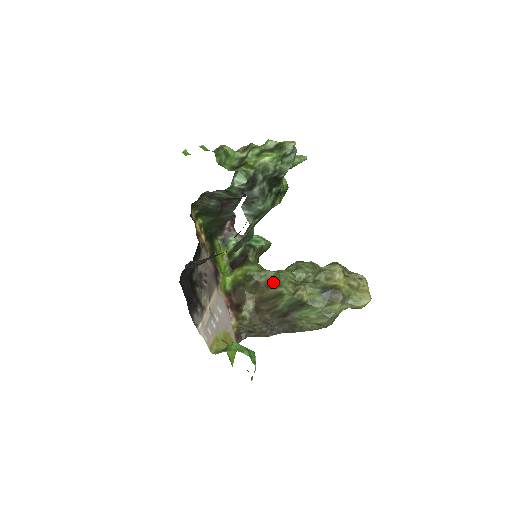
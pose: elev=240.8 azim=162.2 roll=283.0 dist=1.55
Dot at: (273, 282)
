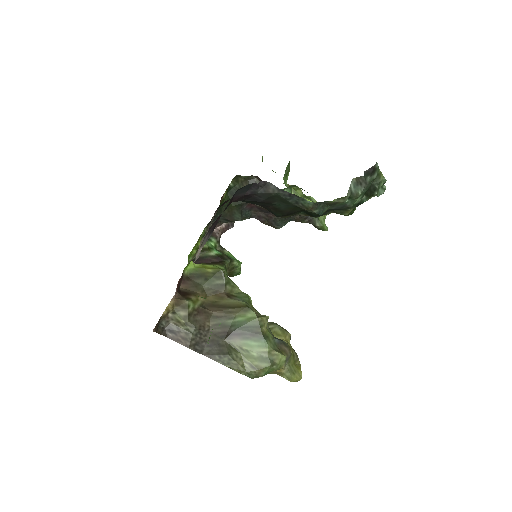
Dot at: (237, 297)
